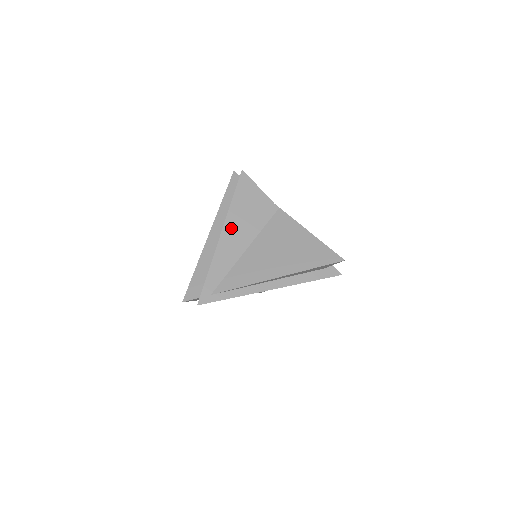
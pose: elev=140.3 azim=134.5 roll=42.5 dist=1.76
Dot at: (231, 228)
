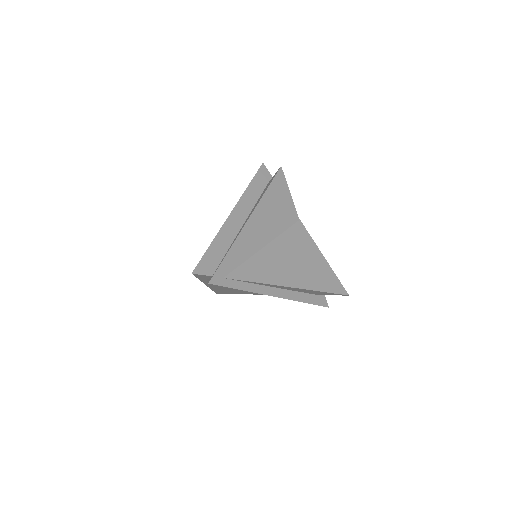
Dot at: (258, 218)
